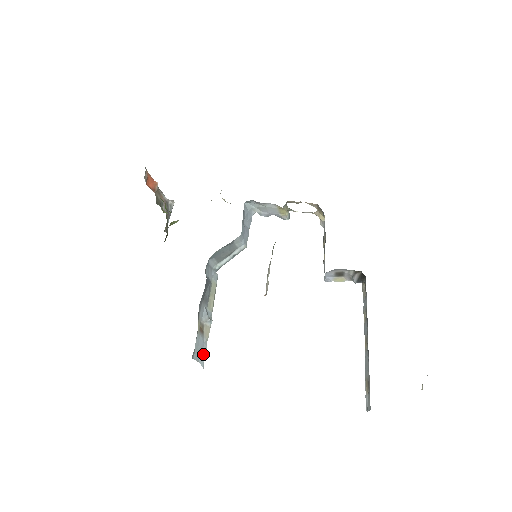
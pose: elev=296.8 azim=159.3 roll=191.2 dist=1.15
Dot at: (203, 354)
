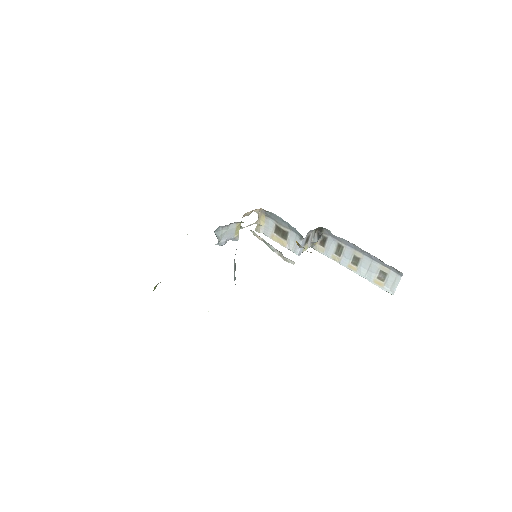
Dot at: occluded
